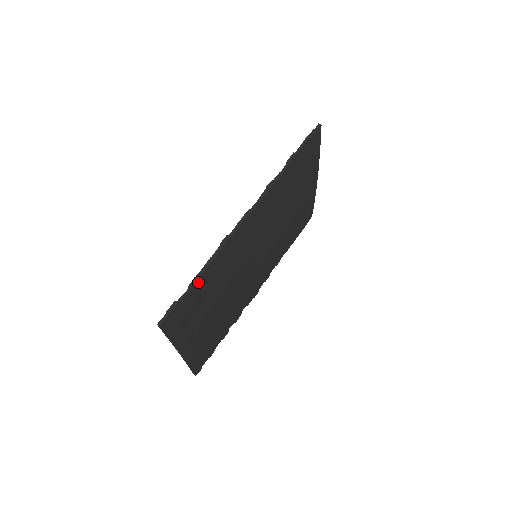
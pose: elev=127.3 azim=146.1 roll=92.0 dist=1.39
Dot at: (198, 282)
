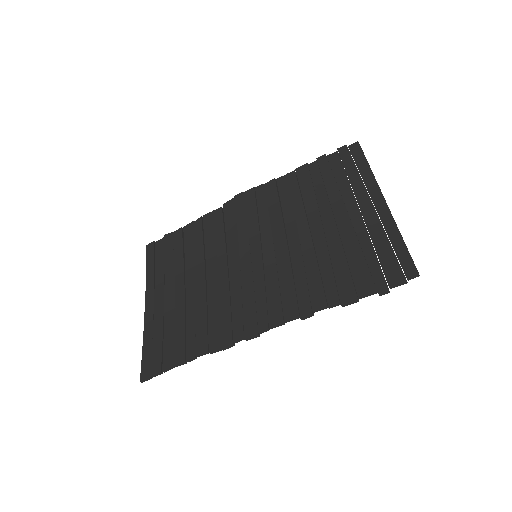
Dot at: (187, 358)
